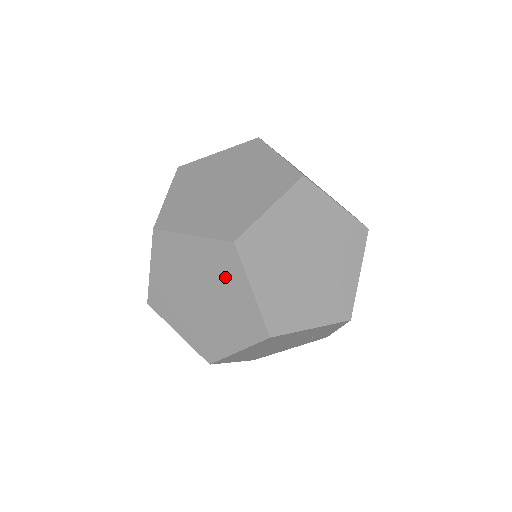
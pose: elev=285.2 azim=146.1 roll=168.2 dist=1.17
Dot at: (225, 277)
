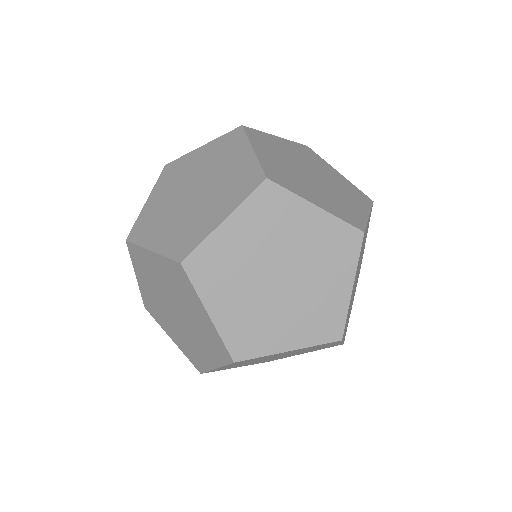
Dot at: (285, 223)
